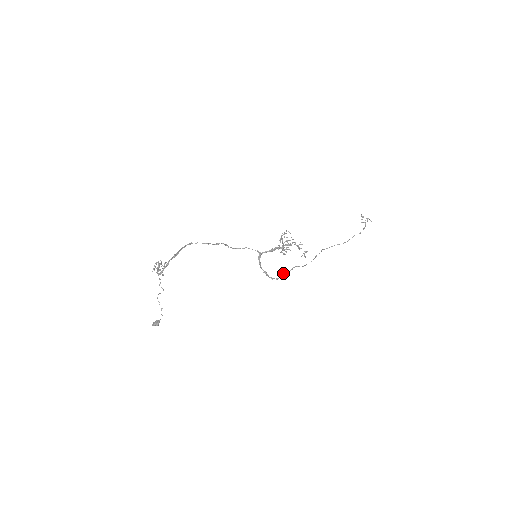
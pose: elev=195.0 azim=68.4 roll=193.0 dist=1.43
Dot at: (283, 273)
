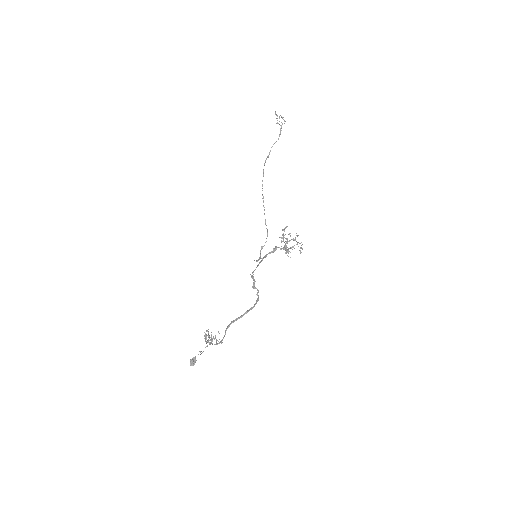
Dot at: occluded
